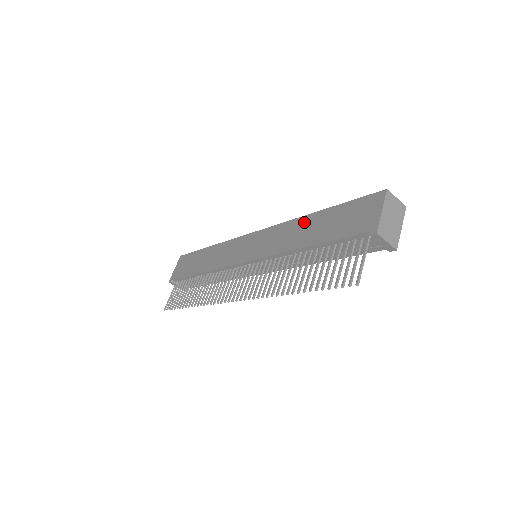
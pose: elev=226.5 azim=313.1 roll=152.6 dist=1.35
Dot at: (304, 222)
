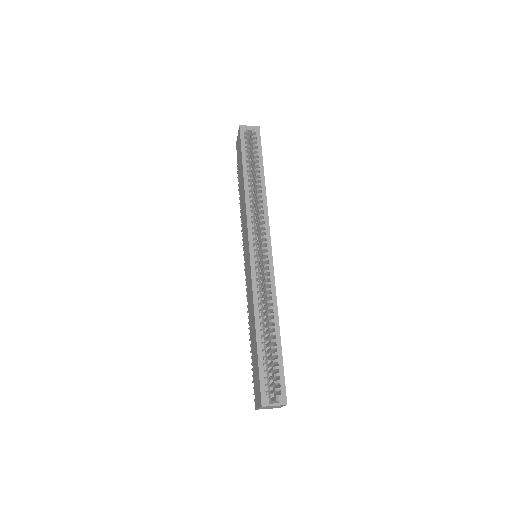
Dot at: (253, 319)
